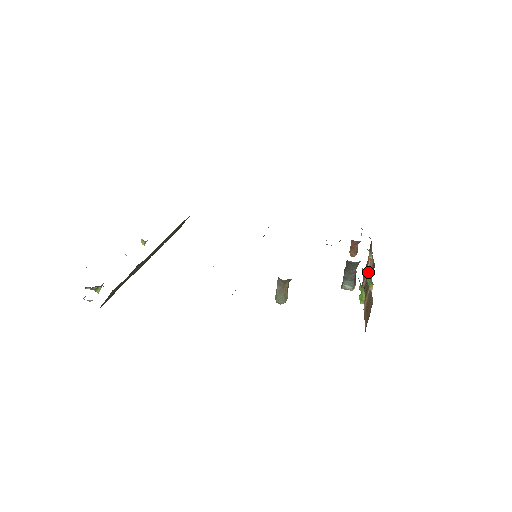
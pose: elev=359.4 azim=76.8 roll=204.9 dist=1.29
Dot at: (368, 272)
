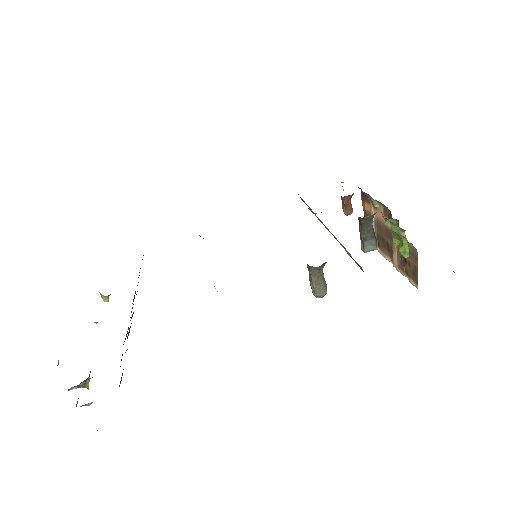
Dot at: (395, 219)
